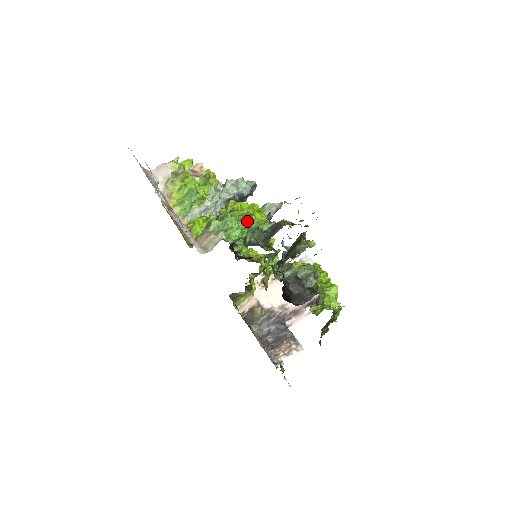
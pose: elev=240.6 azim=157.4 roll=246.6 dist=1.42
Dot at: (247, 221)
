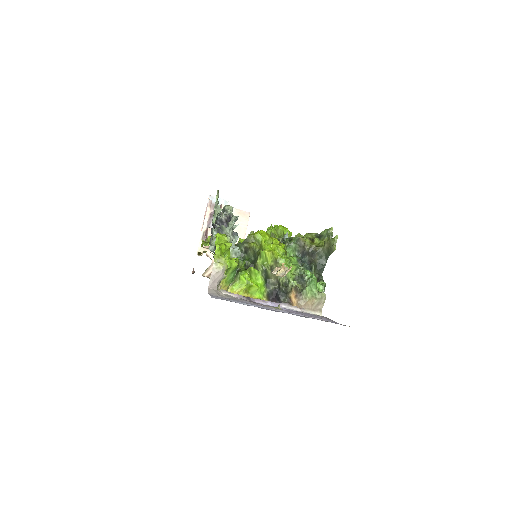
Dot at: (294, 262)
